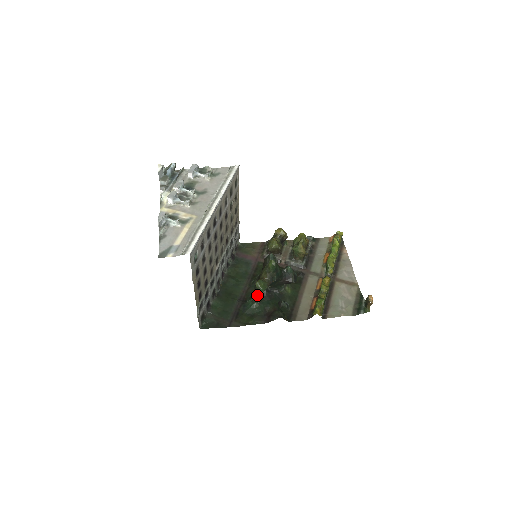
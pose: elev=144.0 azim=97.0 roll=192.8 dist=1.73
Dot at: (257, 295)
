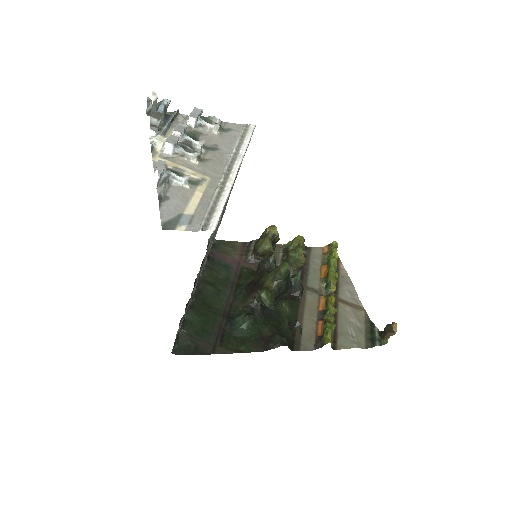
Dot at: (249, 311)
